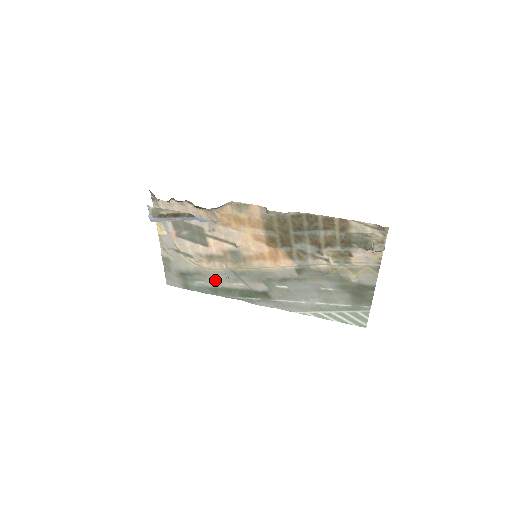
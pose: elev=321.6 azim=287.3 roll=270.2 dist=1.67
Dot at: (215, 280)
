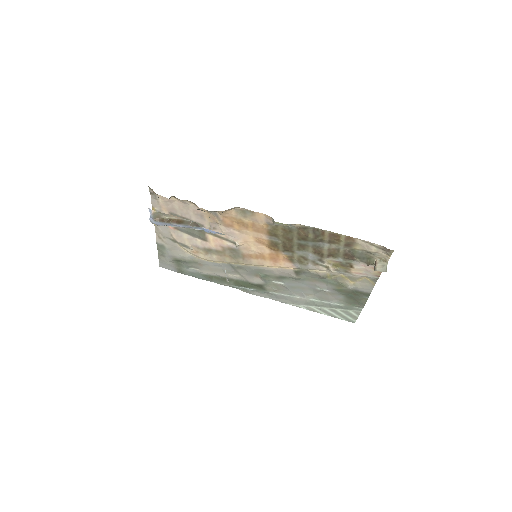
Dot at: (211, 269)
